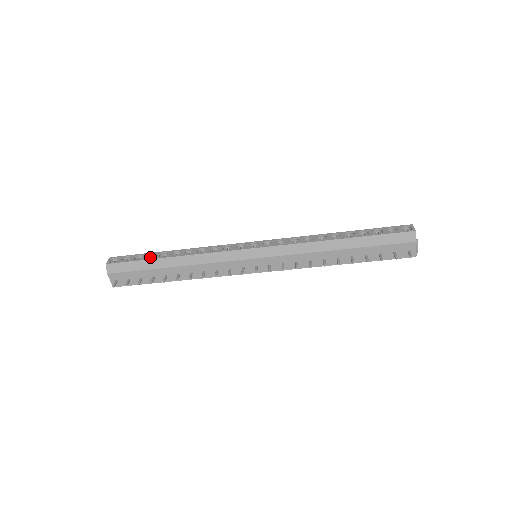
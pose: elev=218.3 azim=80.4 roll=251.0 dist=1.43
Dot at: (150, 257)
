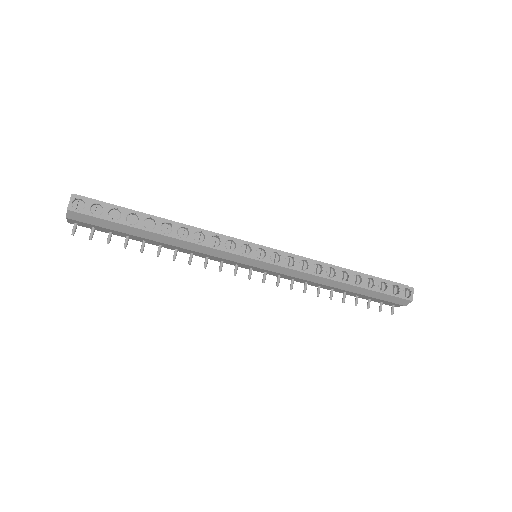
Dot at: (130, 216)
